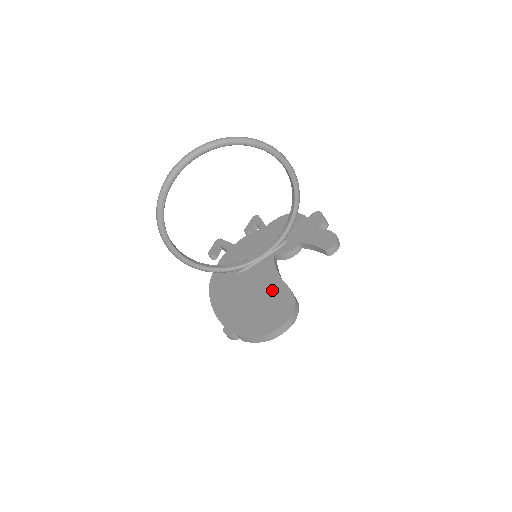
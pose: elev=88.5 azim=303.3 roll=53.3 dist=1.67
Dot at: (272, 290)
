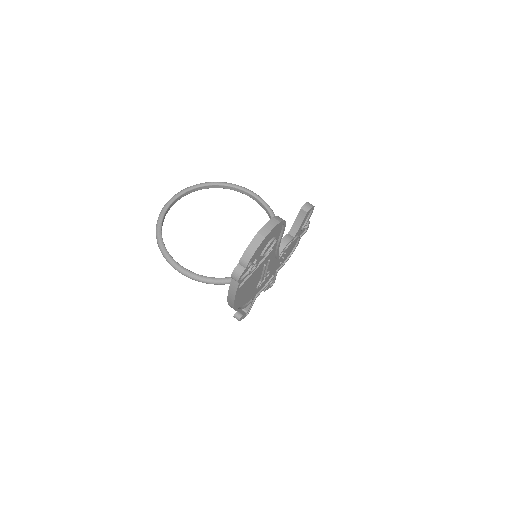
Dot at: occluded
